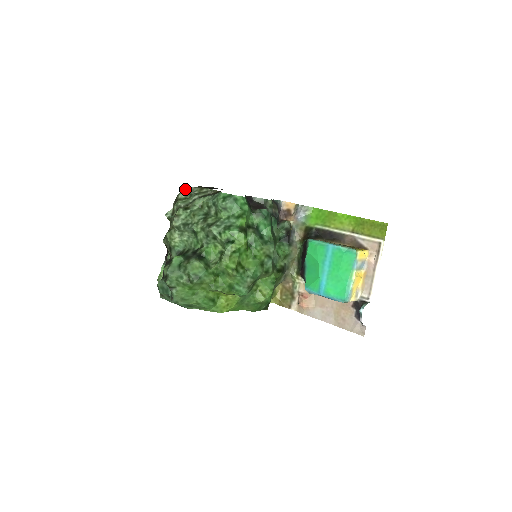
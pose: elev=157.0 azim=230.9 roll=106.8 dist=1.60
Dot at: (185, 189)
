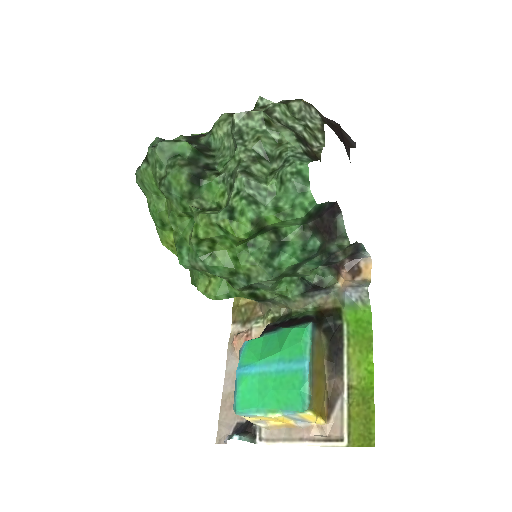
Dot at: (312, 106)
